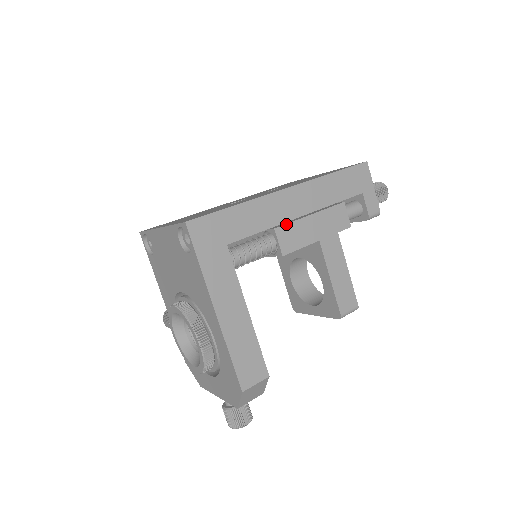
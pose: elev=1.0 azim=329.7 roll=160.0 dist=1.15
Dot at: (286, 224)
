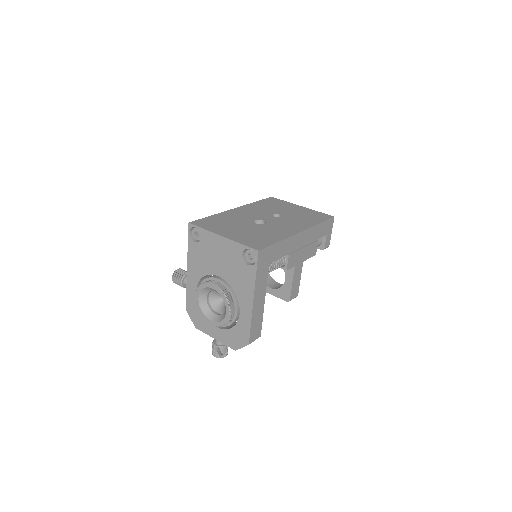
Dot at: (294, 253)
